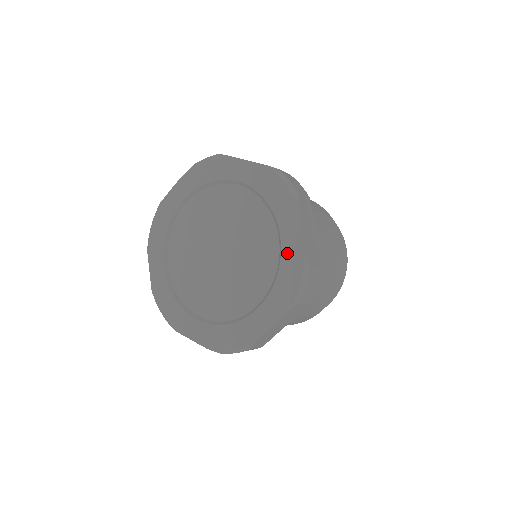
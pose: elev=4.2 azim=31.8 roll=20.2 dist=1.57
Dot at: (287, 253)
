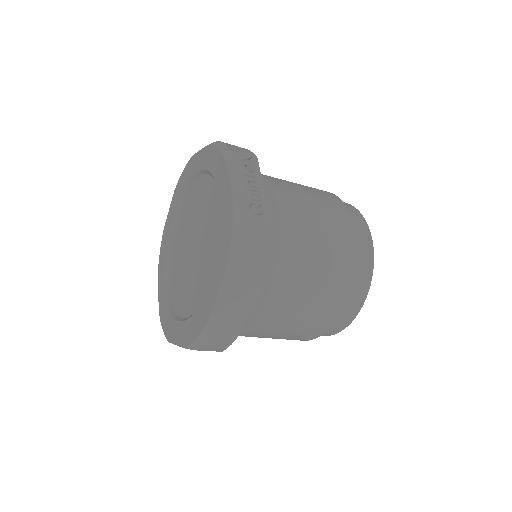
Dot at: (204, 304)
